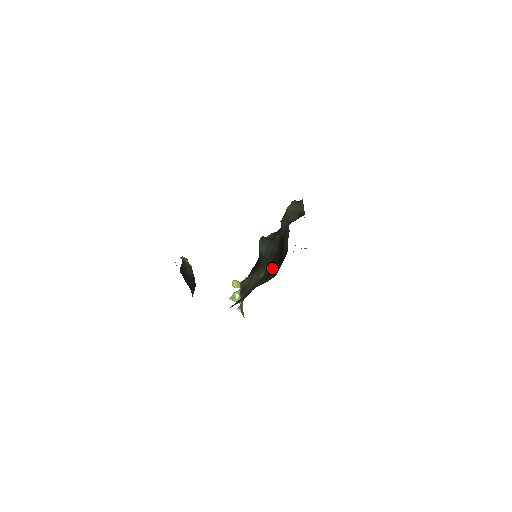
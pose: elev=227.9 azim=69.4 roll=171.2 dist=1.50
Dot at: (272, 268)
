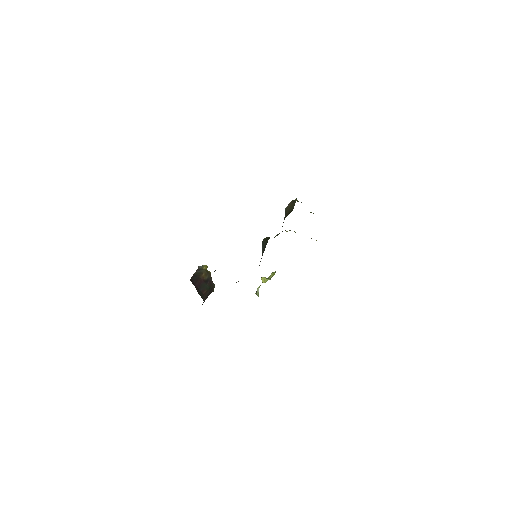
Dot at: occluded
